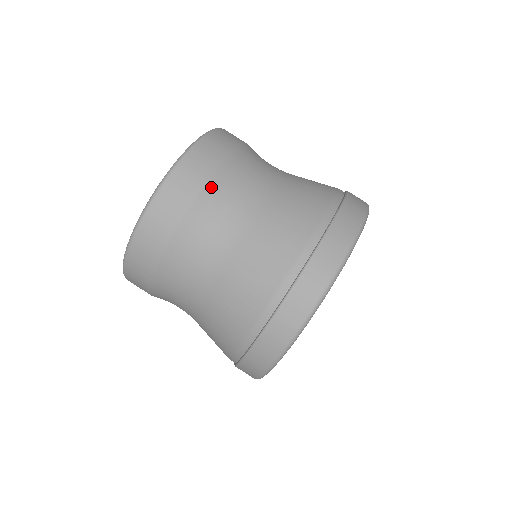
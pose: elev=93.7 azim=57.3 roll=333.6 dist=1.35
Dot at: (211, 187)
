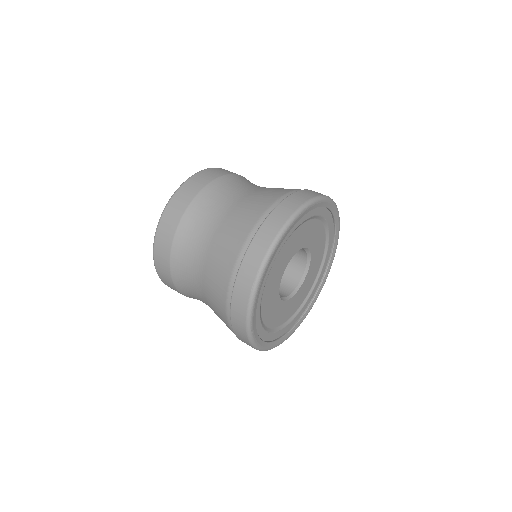
Dot at: (221, 180)
